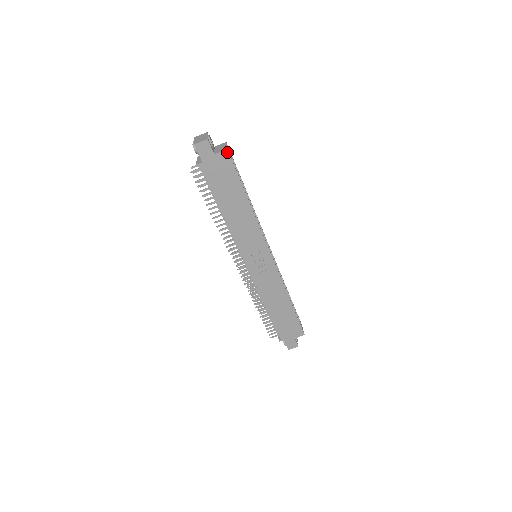
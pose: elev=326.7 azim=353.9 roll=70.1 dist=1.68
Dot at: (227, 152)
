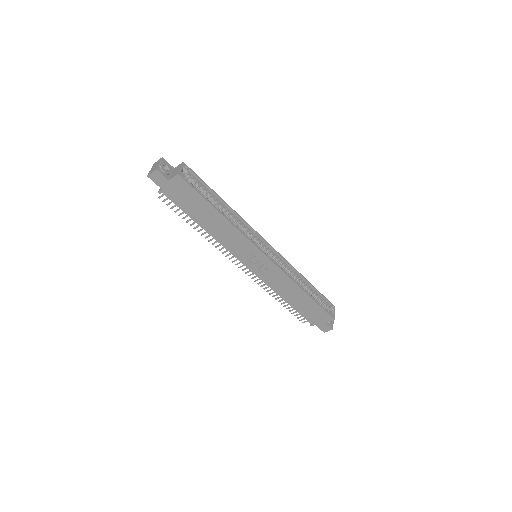
Dot at: (179, 176)
